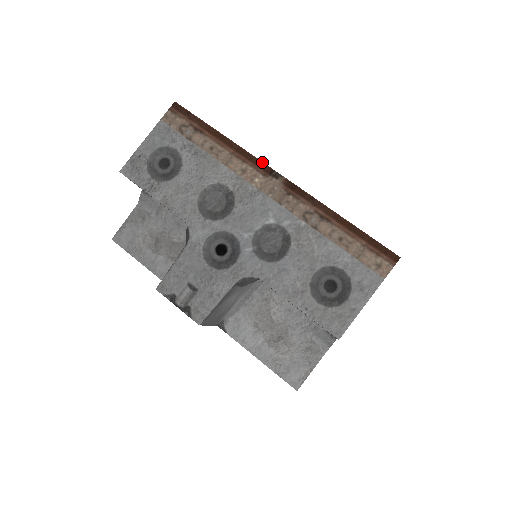
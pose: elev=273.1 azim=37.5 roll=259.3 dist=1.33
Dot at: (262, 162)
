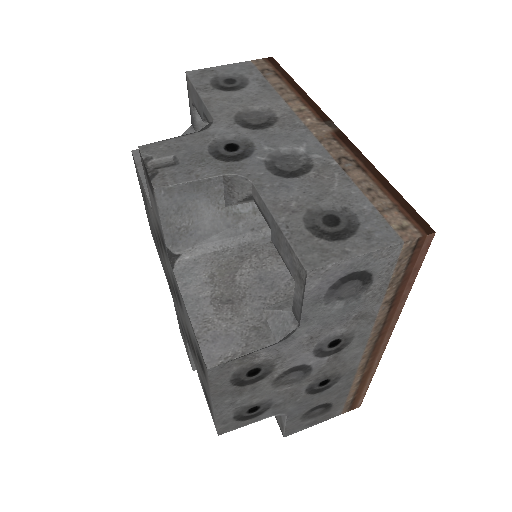
Dot at: (323, 112)
